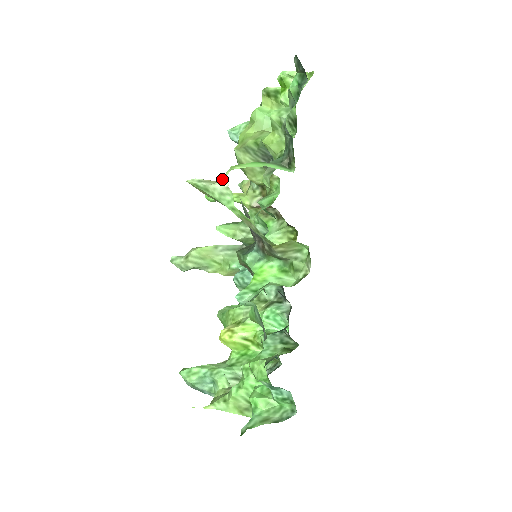
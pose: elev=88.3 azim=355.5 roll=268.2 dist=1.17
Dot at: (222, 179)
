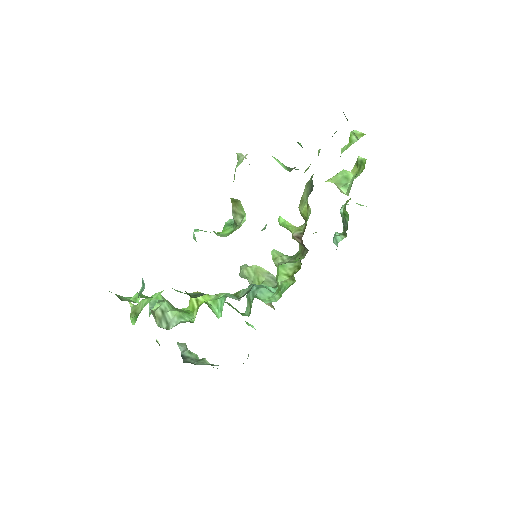
Dot at: (247, 154)
